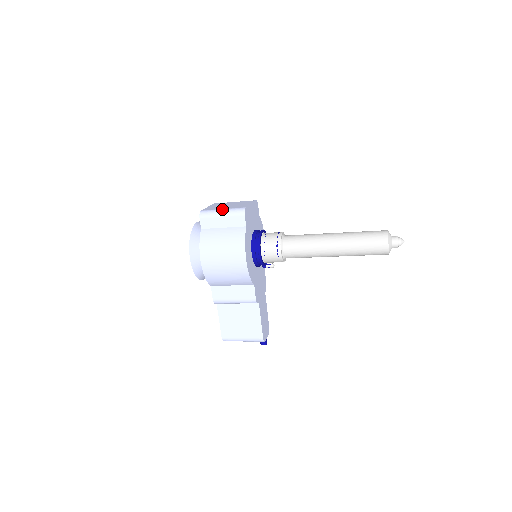
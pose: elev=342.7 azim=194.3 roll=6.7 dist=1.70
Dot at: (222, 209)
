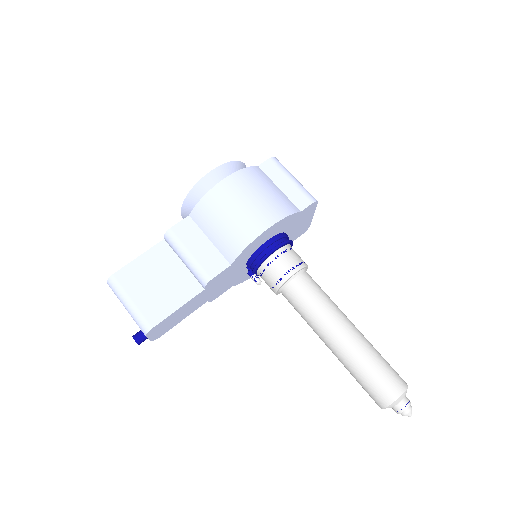
Dot at: occluded
